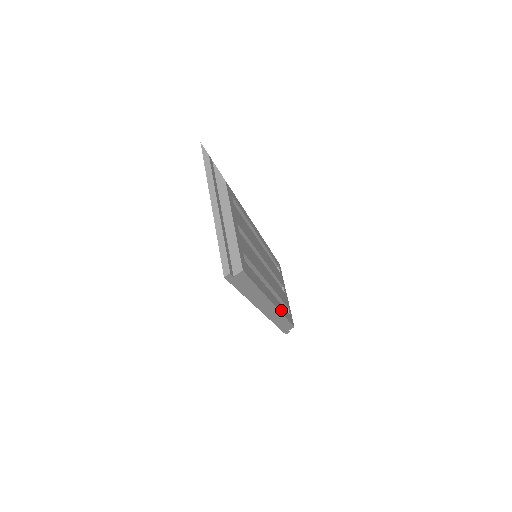
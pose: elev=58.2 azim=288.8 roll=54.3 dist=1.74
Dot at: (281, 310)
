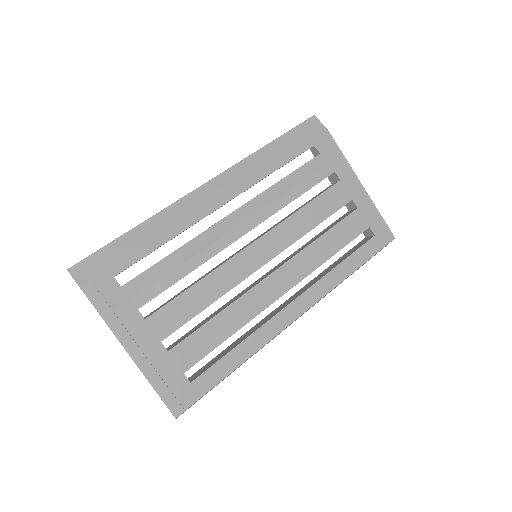
Dot at: (331, 284)
